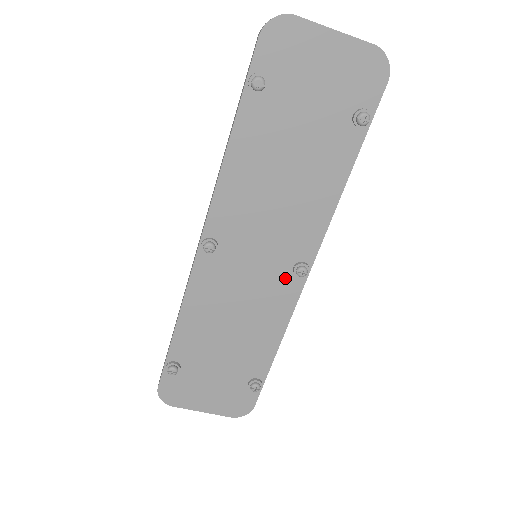
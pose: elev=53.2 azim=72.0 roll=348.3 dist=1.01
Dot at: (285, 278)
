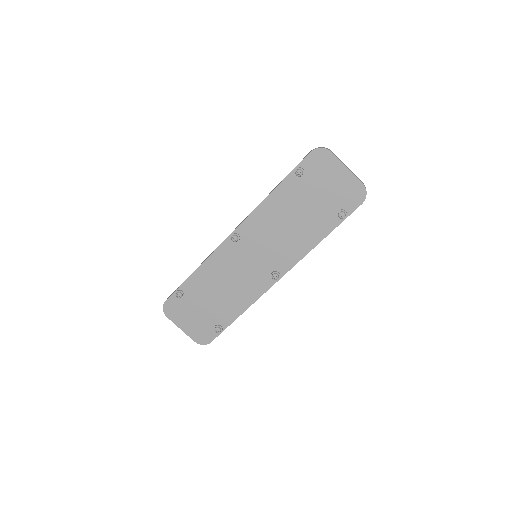
Dot at: (265, 276)
